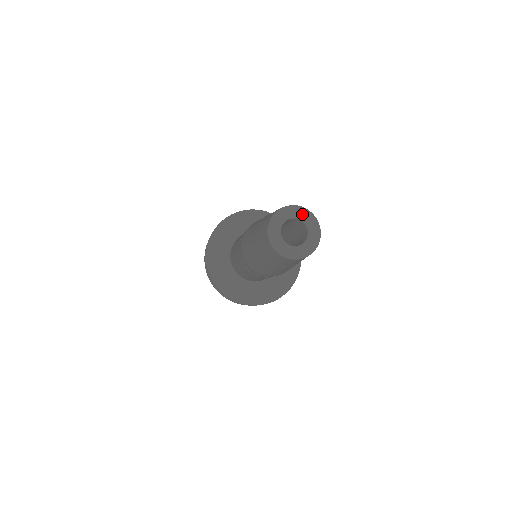
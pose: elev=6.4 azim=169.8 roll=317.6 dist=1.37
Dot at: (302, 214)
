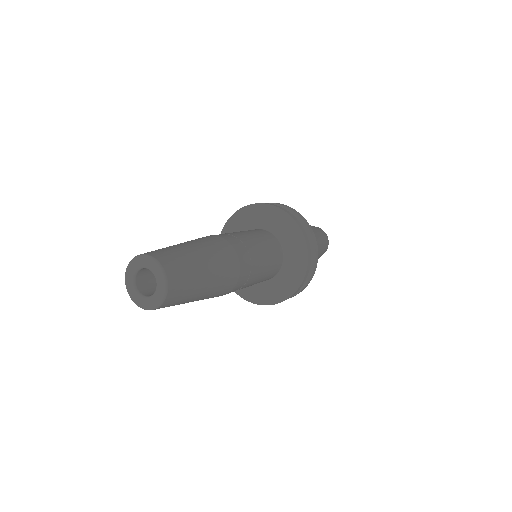
Dot at: (138, 263)
